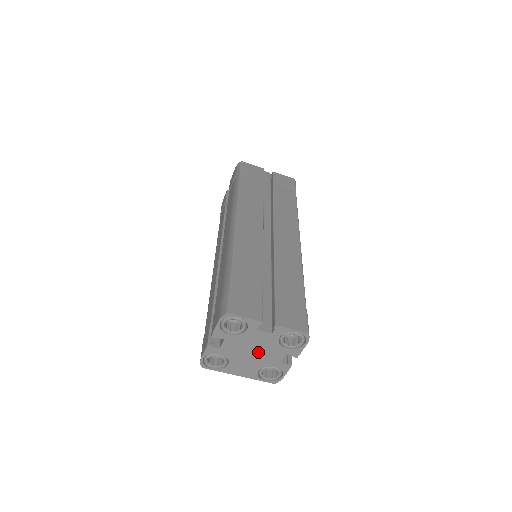
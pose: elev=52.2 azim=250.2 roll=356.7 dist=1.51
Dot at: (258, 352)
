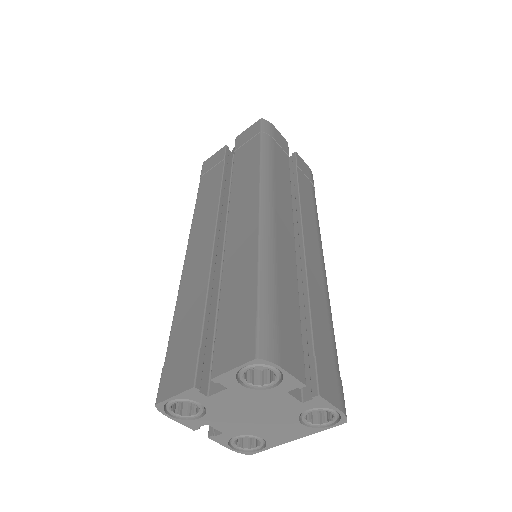
Dot at: (259, 411)
